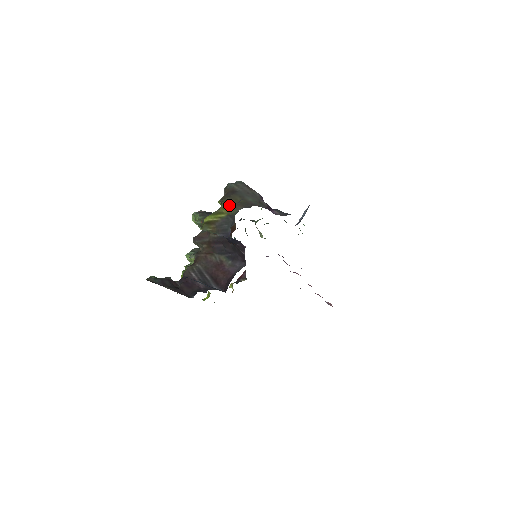
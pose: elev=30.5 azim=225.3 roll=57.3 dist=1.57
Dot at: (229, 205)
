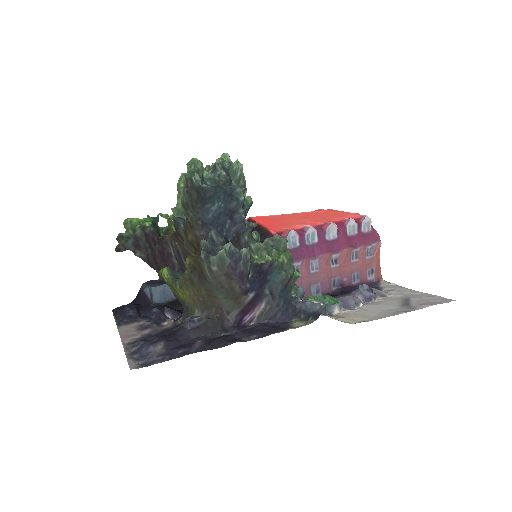
Dot at: (187, 295)
